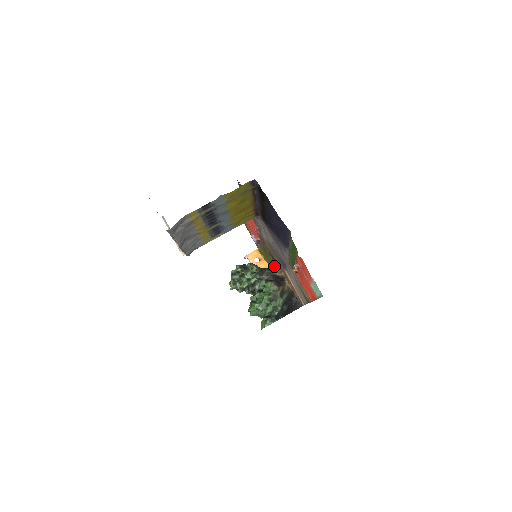
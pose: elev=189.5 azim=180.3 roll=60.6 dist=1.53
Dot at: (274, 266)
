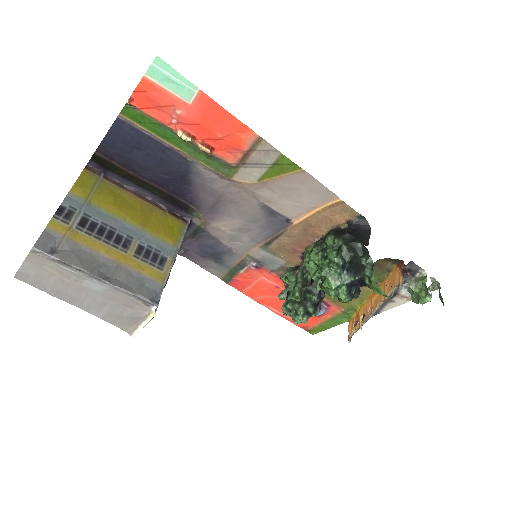
Dot at: occluded
